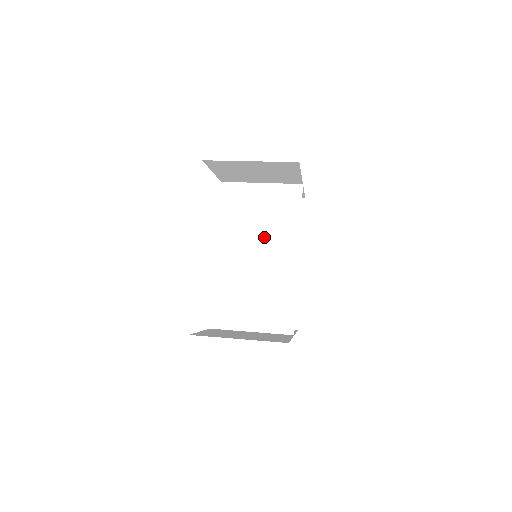
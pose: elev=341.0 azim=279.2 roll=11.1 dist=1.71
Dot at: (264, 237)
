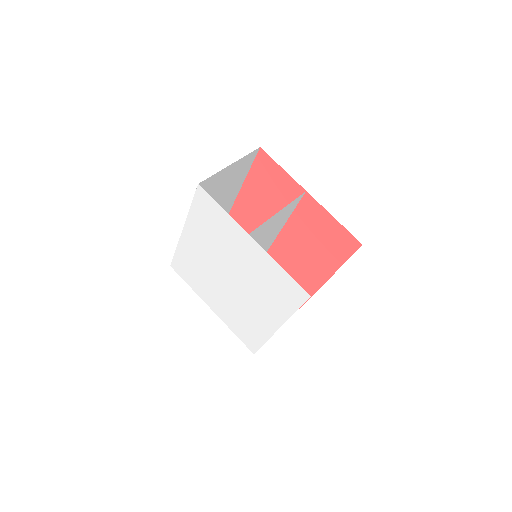
Dot at: occluded
